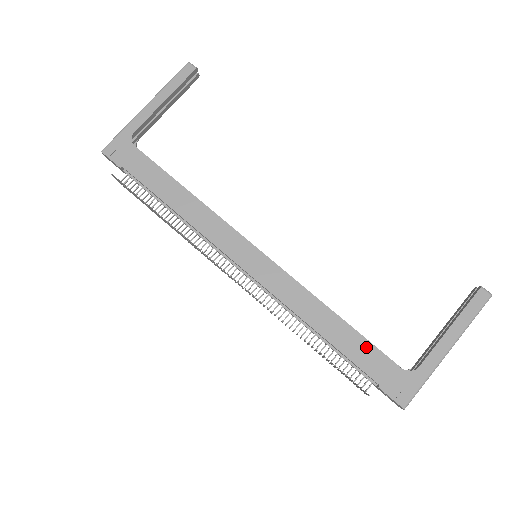
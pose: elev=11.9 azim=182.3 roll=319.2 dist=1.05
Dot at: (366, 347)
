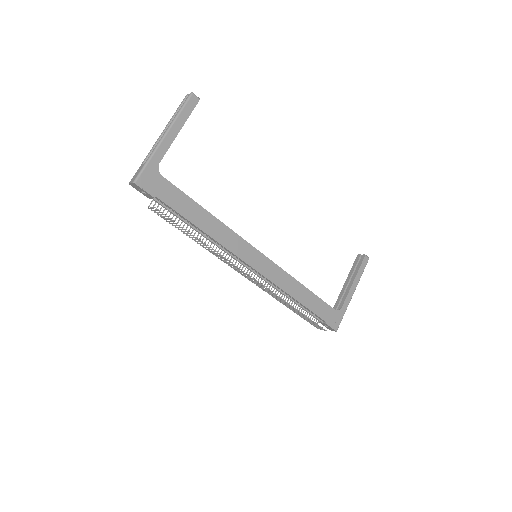
Dot at: (320, 303)
